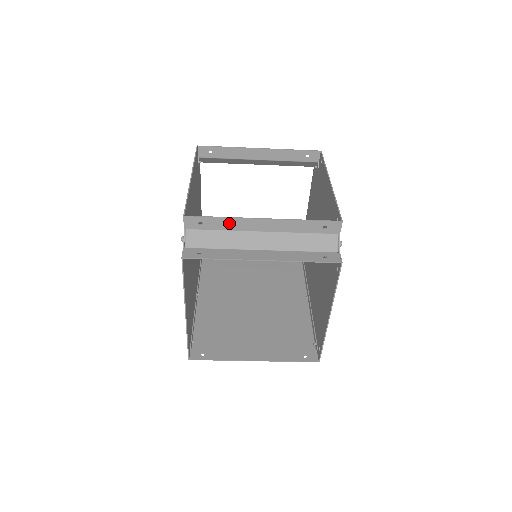
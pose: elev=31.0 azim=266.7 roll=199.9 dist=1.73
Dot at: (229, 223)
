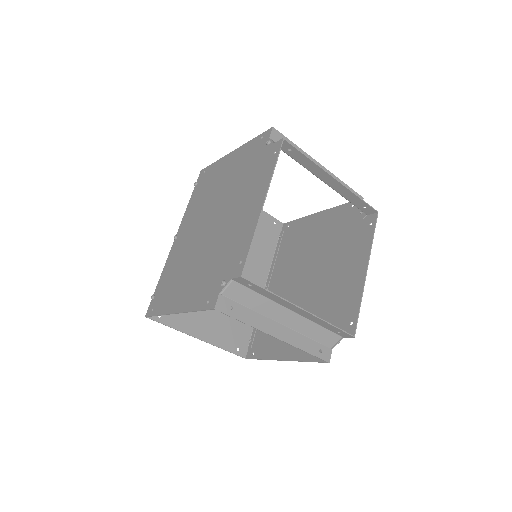
Dot at: (273, 297)
